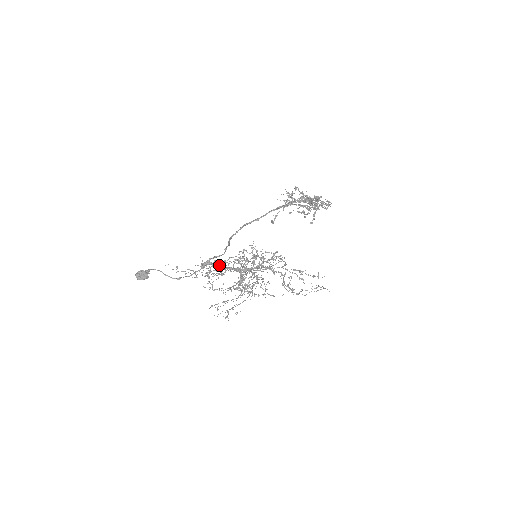
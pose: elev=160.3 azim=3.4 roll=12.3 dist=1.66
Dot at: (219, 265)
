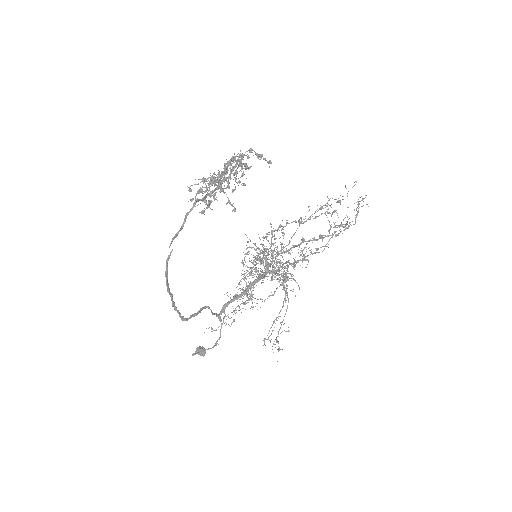
Dot at: (237, 295)
